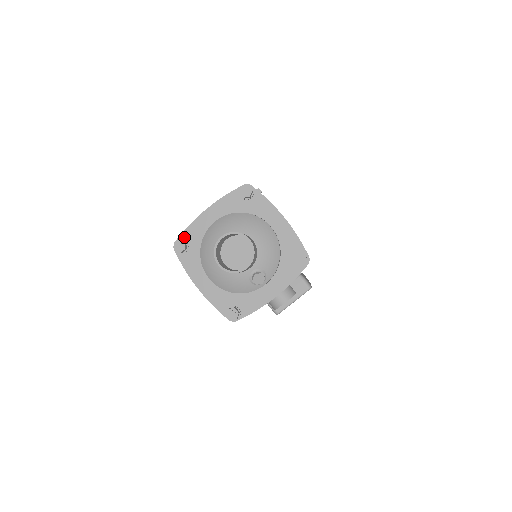
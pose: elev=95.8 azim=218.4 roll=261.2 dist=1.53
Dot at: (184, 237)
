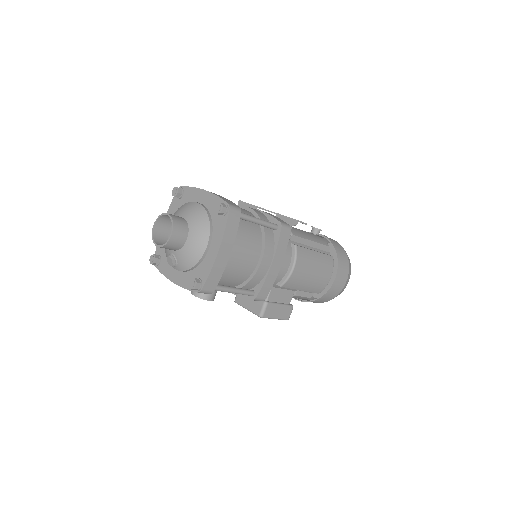
Dot at: (185, 190)
